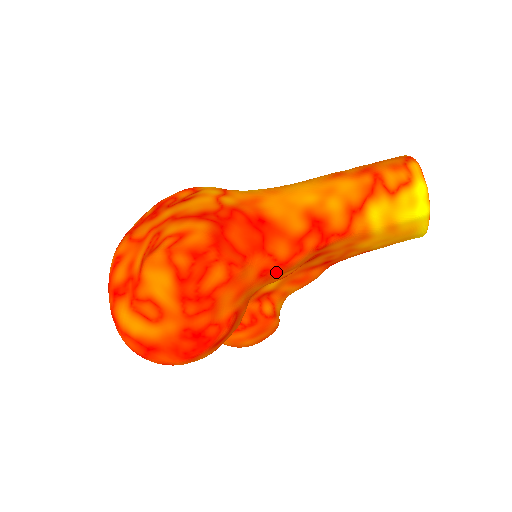
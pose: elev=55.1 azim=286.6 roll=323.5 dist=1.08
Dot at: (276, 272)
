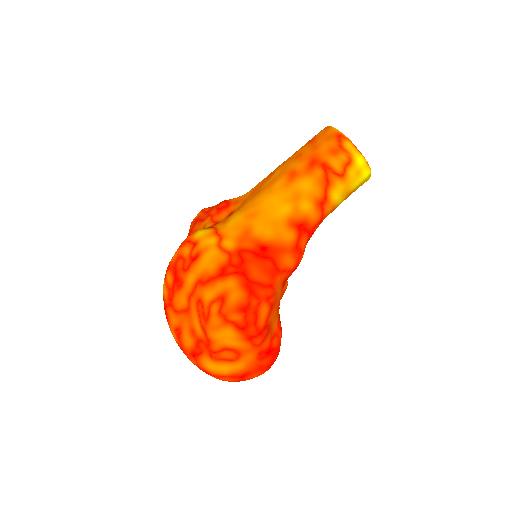
Dot at: (290, 275)
